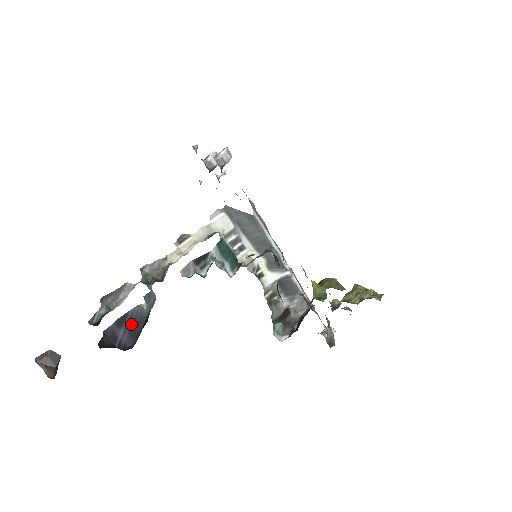
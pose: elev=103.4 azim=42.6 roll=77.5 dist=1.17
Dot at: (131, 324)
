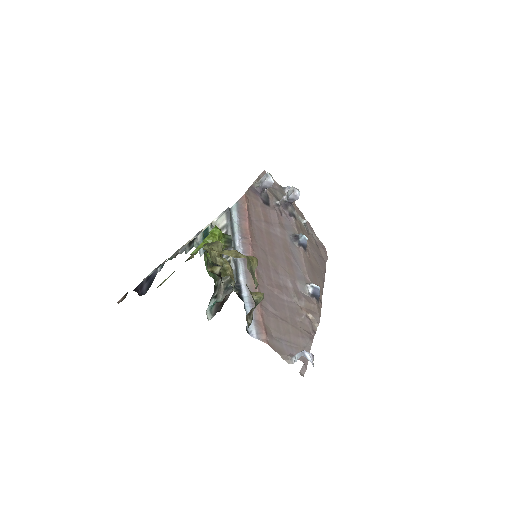
Dot at: (150, 281)
